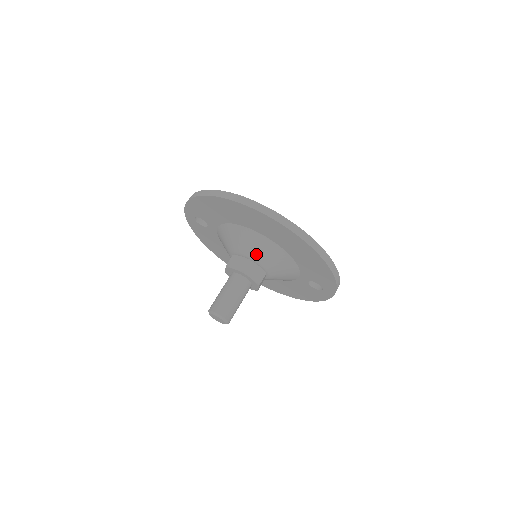
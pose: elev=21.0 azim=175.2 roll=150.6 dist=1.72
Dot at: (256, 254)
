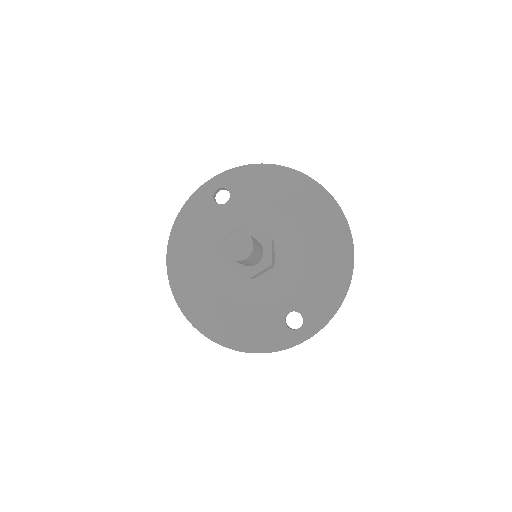
Dot at: (283, 240)
